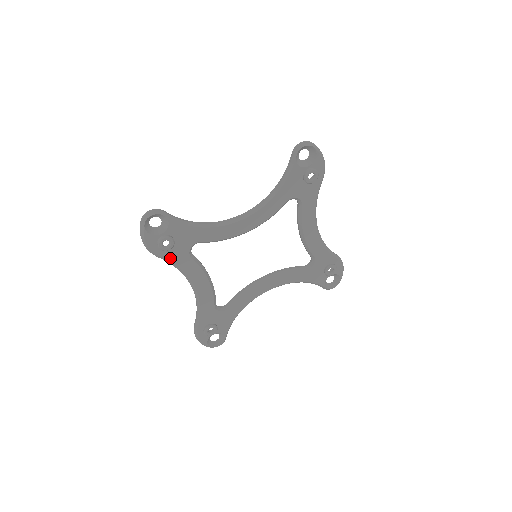
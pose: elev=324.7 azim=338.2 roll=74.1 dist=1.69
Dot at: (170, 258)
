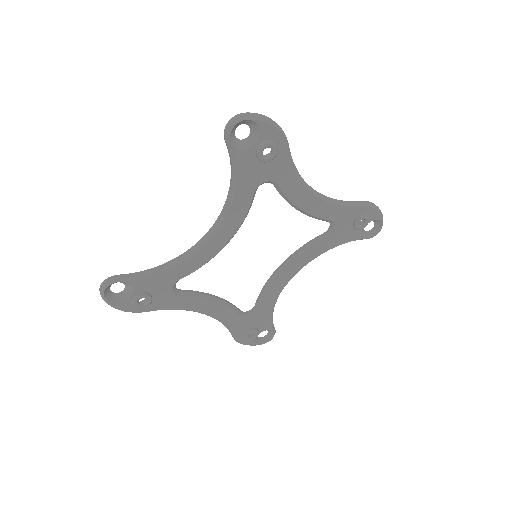
Dot at: (158, 307)
